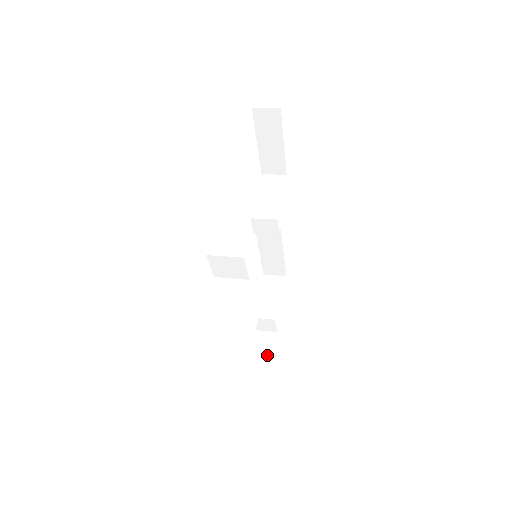
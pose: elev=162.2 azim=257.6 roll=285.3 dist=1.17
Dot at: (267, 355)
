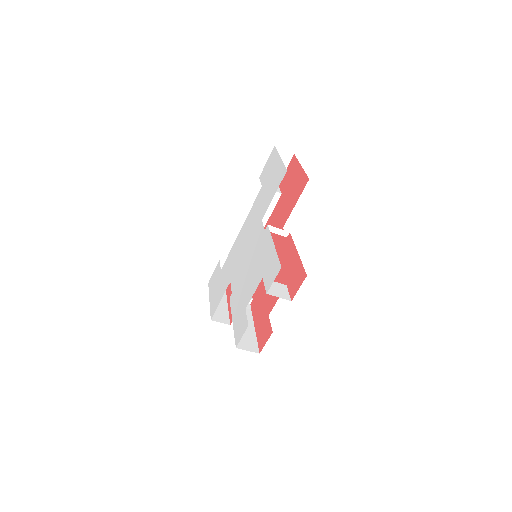
Dot at: occluded
